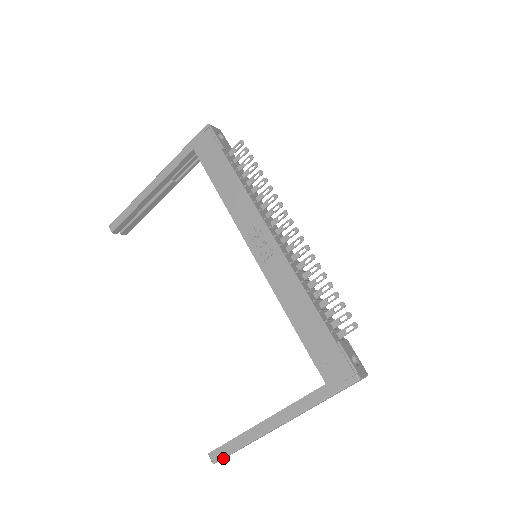
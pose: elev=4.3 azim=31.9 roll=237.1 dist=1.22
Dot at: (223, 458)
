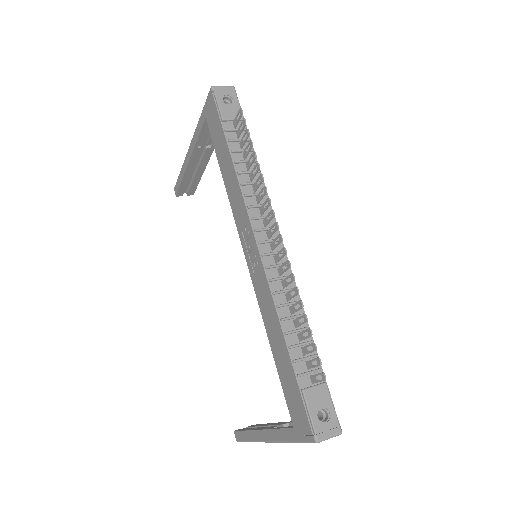
Dot at: occluded
